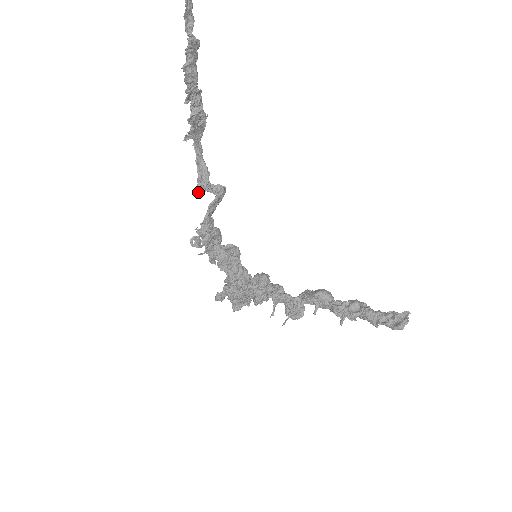
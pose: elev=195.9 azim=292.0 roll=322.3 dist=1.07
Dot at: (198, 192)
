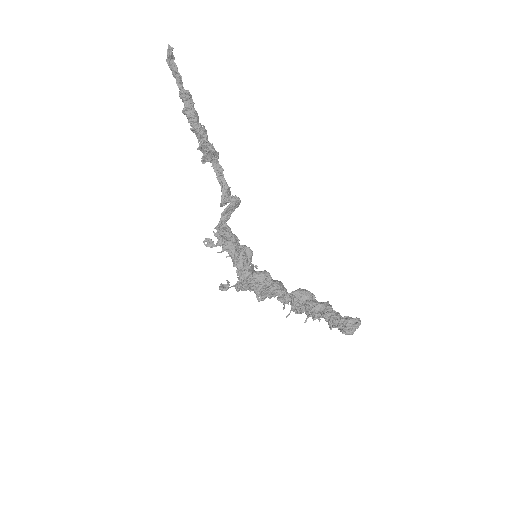
Dot at: occluded
